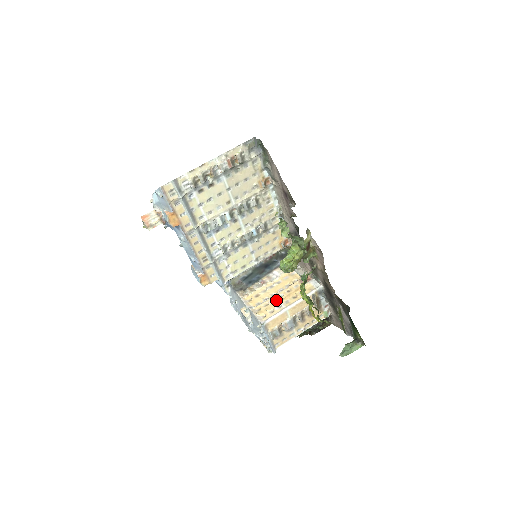
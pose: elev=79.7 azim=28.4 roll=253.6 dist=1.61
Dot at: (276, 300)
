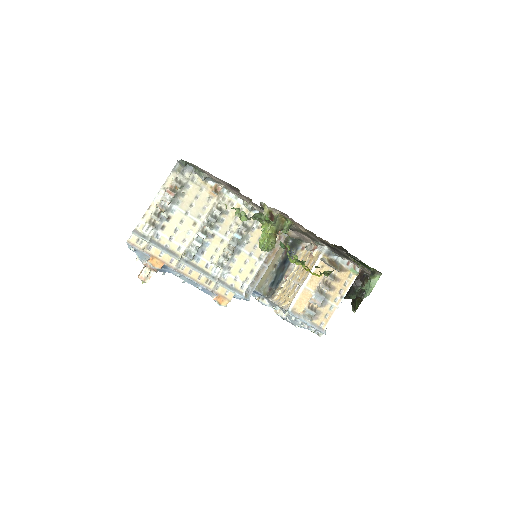
Dot at: (295, 284)
